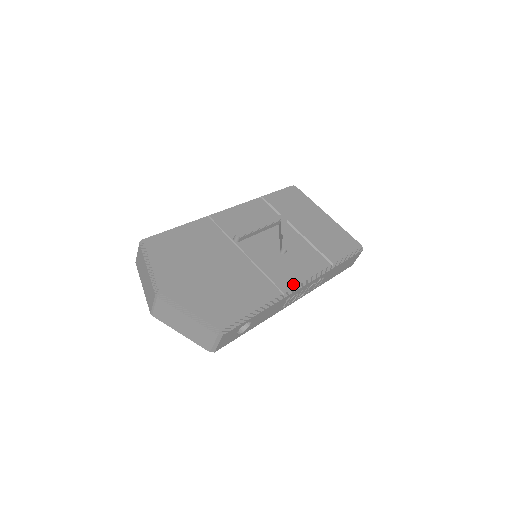
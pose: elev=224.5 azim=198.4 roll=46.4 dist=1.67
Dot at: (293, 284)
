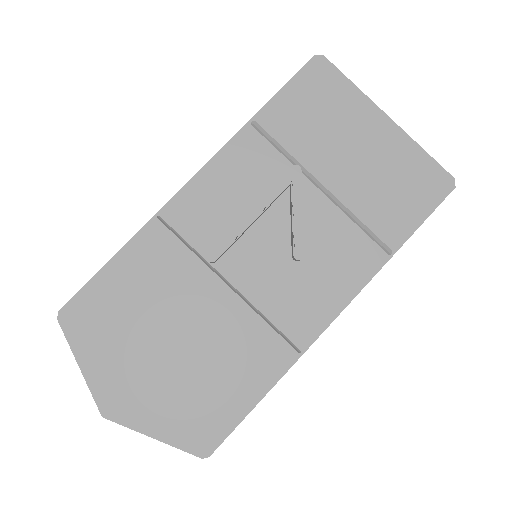
Dot at: (316, 325)
